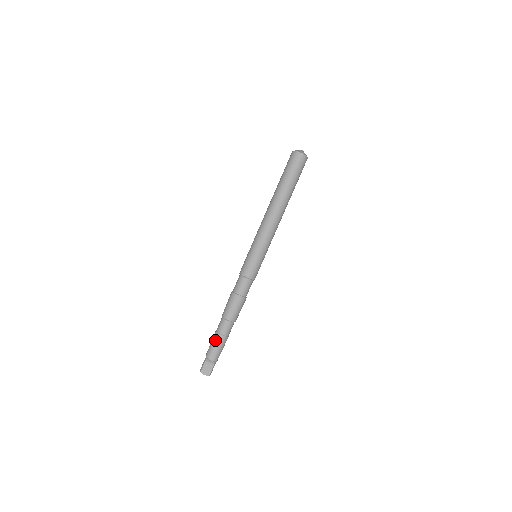
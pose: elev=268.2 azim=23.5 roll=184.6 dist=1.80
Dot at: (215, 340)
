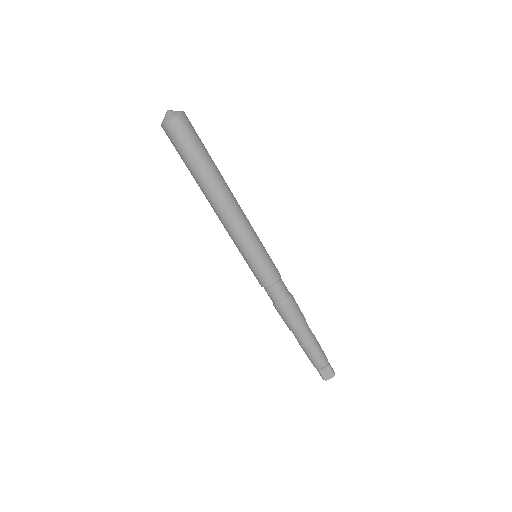
Dot at: (308, 352)
